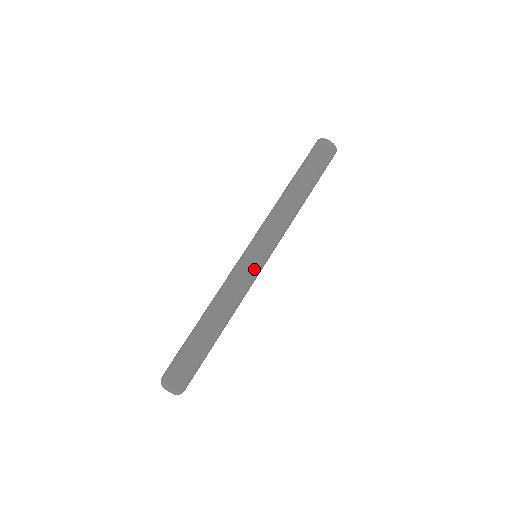
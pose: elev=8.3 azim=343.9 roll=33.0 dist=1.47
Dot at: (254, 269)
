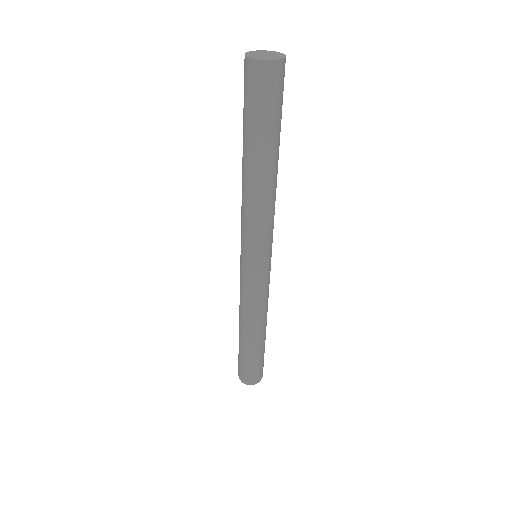
Dot at: (269, 275)
